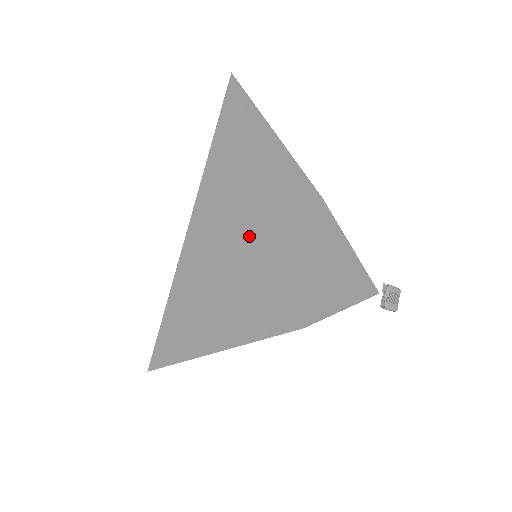
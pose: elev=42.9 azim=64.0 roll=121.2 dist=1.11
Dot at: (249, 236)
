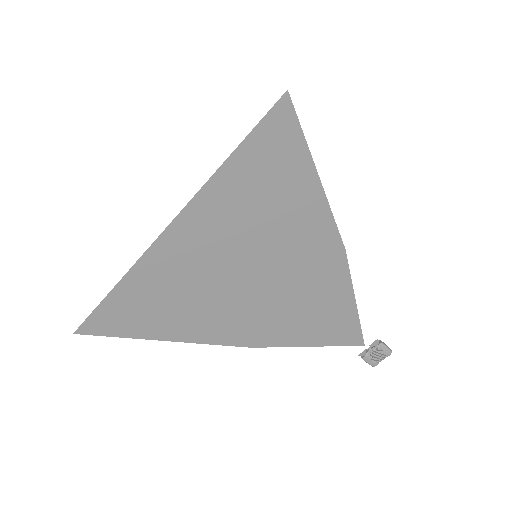
Dot at: (225, 263)
